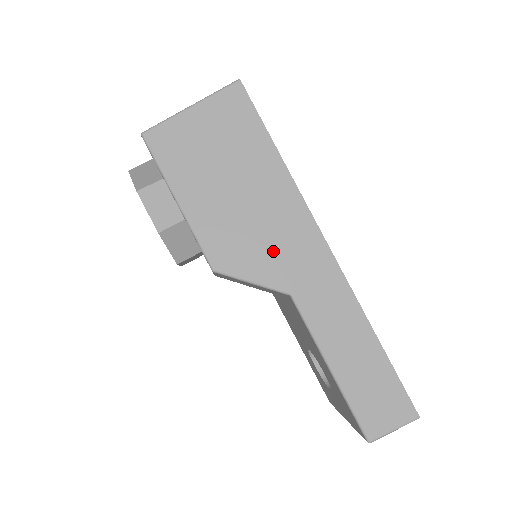
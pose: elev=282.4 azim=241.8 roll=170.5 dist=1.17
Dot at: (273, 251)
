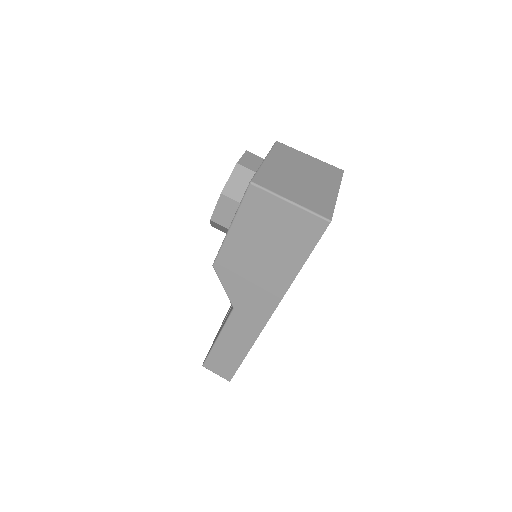
Dot at: (247, 290)
